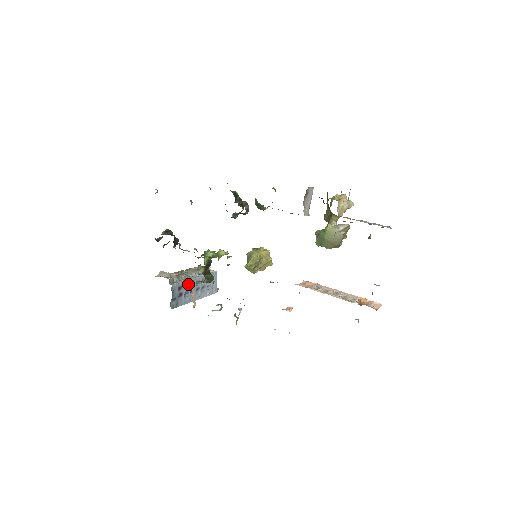
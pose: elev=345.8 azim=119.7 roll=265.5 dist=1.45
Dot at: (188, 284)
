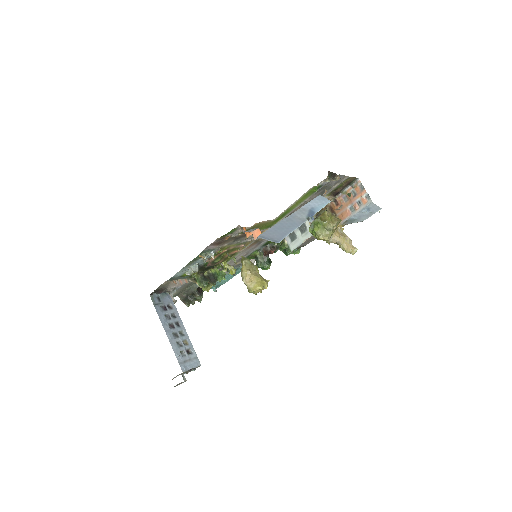
Dot at: (176, 318)
